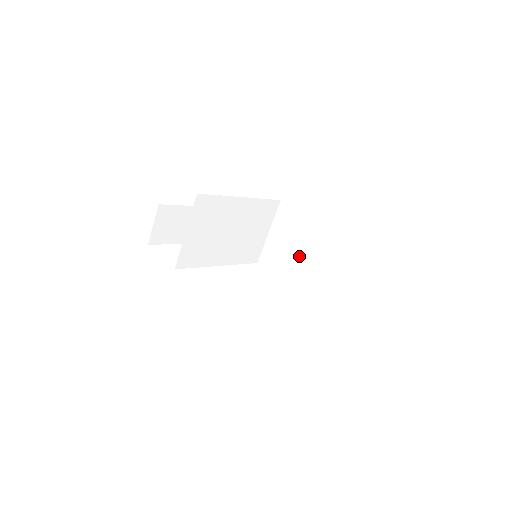
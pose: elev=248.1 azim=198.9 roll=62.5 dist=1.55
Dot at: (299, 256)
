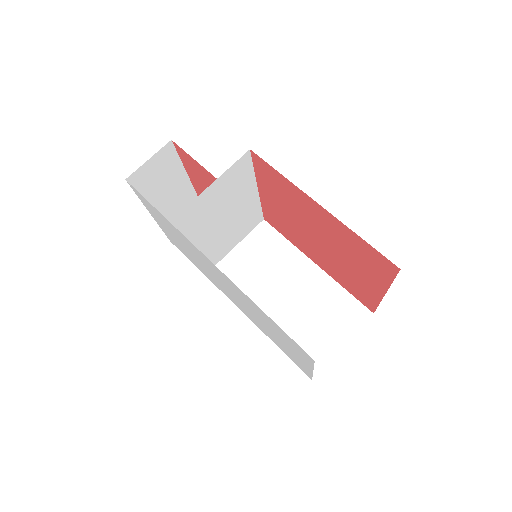
Dot at: (270, 283)
